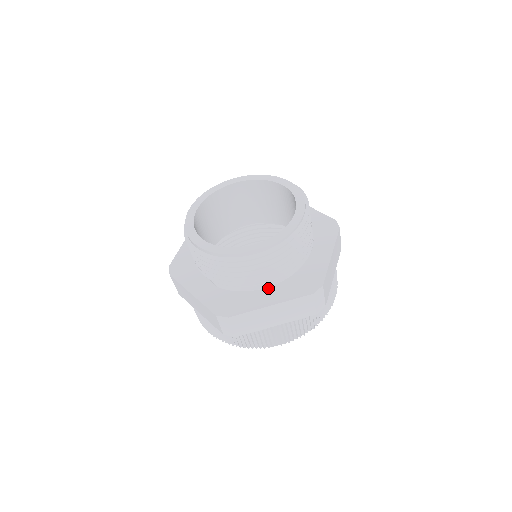
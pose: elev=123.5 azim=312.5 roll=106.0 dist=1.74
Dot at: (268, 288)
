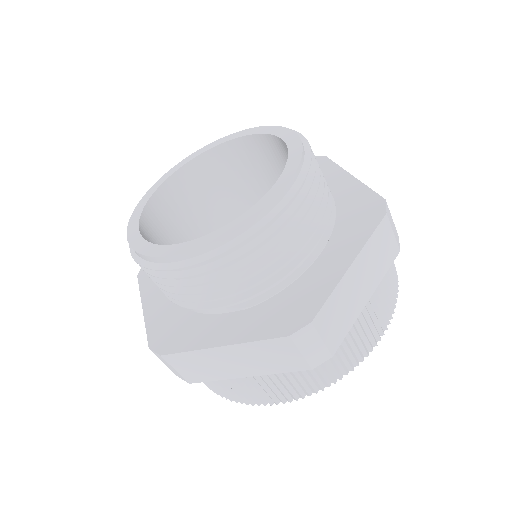
Dot at: (322, 254)
